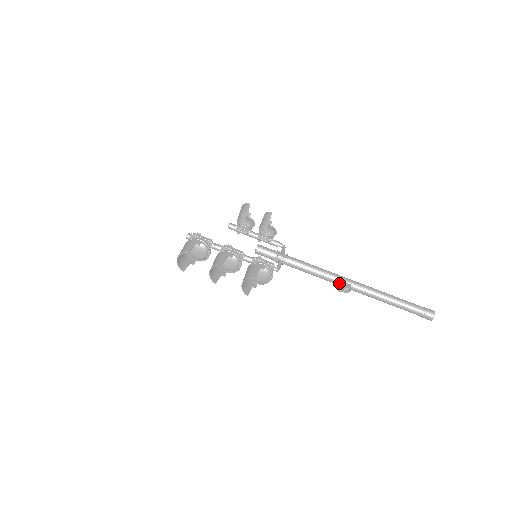
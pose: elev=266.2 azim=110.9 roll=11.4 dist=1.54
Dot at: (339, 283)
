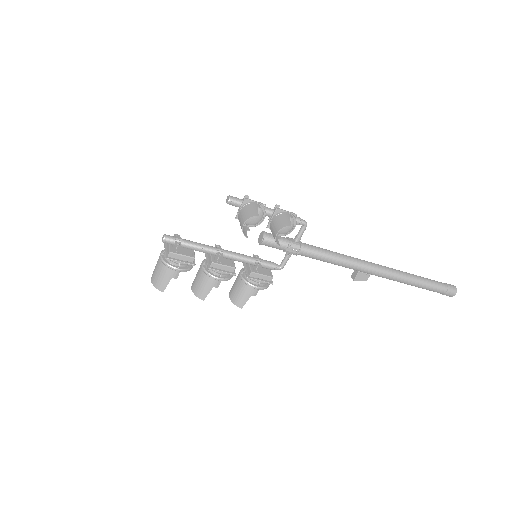
Dot at: (356, 274)
